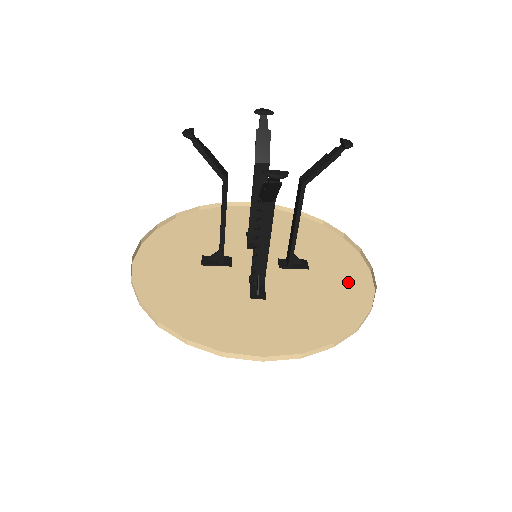
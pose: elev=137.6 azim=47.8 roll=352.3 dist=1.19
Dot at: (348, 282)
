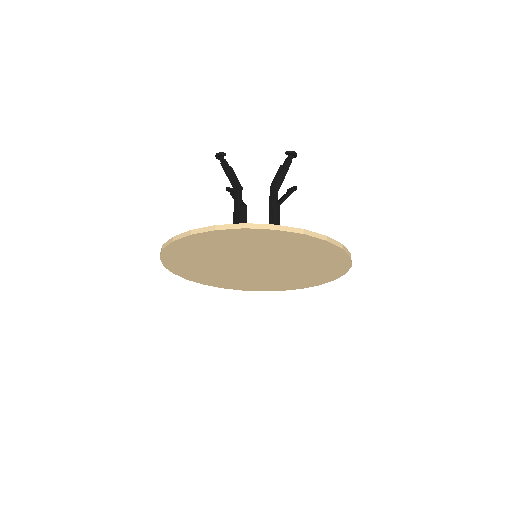
Dot at: (316, 278)
